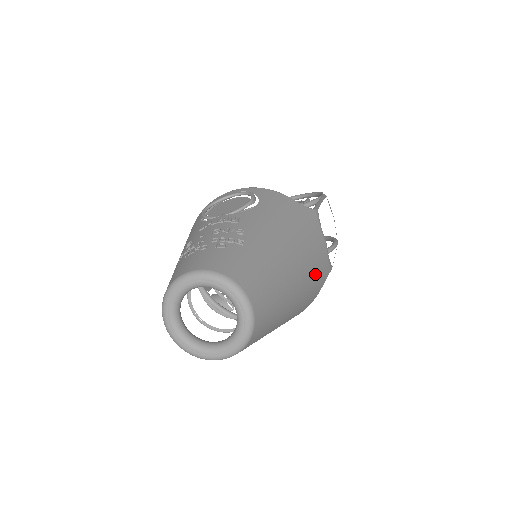
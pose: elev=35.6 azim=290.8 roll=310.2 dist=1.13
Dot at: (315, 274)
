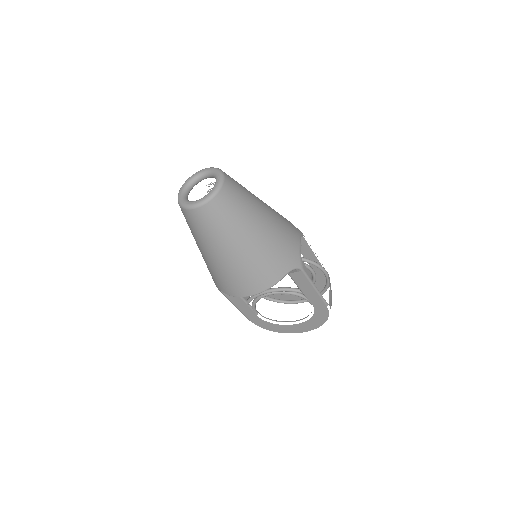
Dot at: (283, 242)
